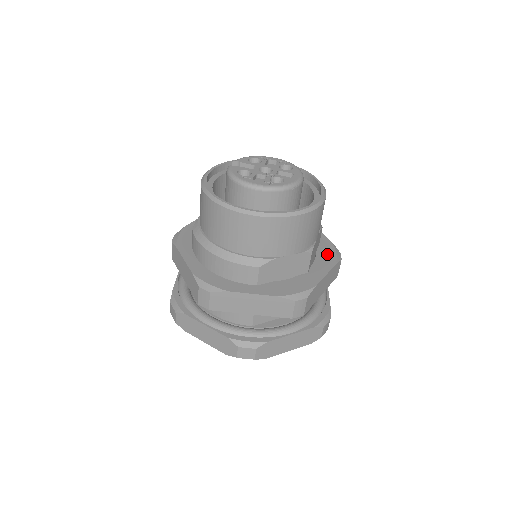
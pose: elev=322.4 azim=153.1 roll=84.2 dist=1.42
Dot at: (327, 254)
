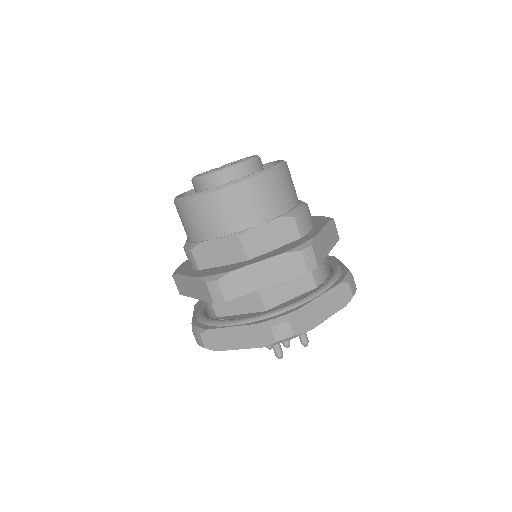
Dot at: (291, 245)
